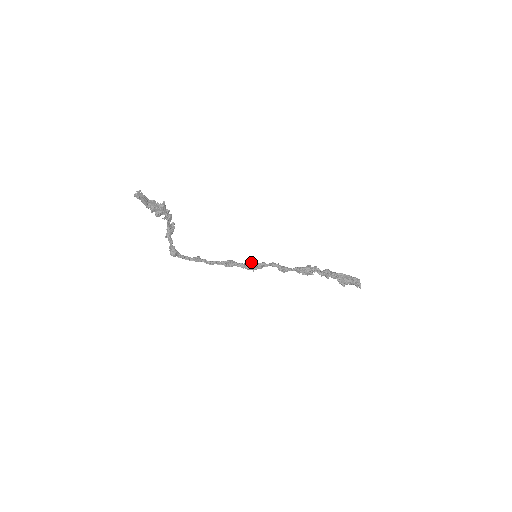
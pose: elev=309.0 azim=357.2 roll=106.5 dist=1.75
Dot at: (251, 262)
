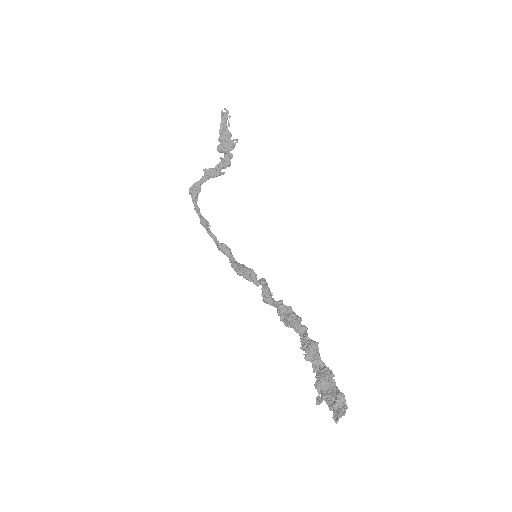
Dot at: (245, 267)
